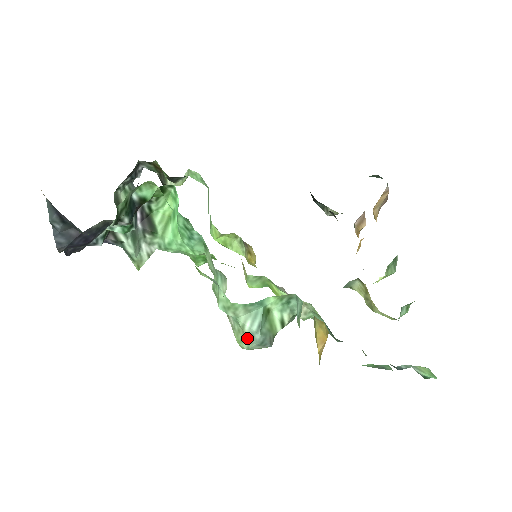
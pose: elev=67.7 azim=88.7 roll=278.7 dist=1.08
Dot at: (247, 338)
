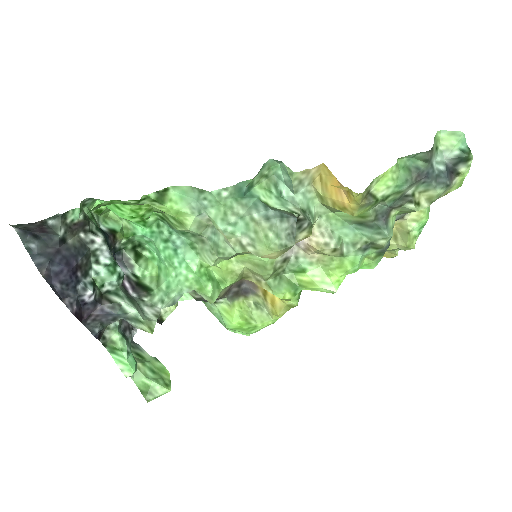
Dot at: (266, 225)
